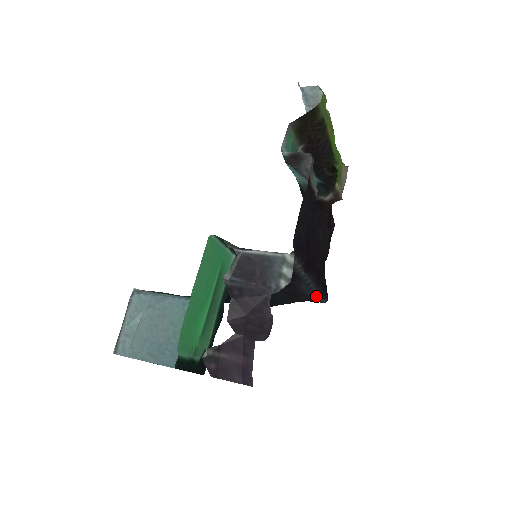
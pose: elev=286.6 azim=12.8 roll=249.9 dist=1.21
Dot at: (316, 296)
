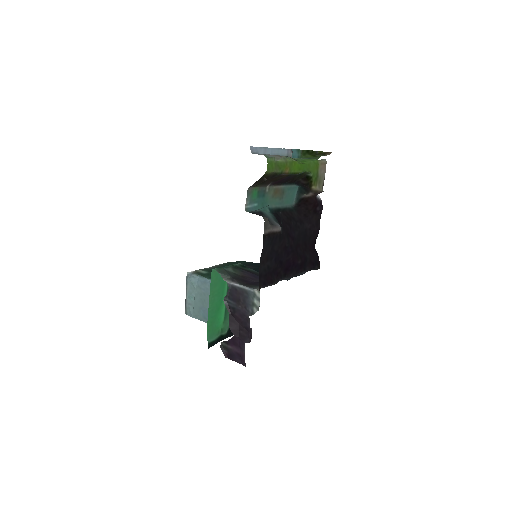
Dot at: occluded
